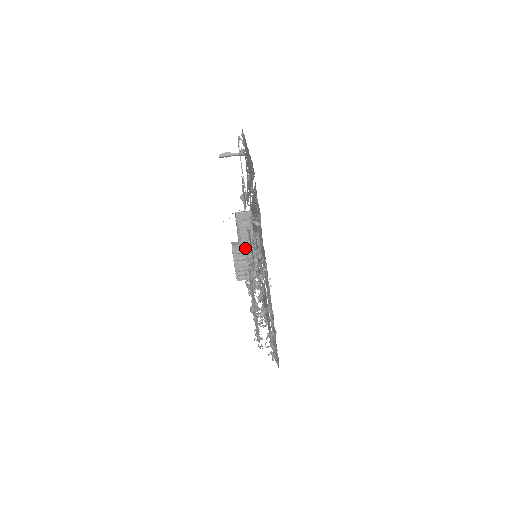
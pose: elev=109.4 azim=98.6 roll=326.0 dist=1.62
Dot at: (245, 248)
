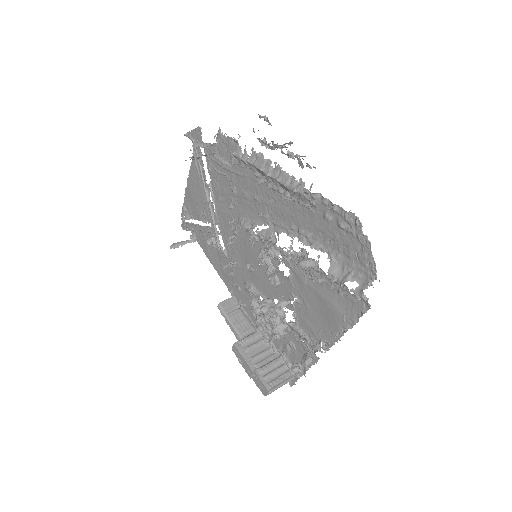
Dot at: (252, 340)
